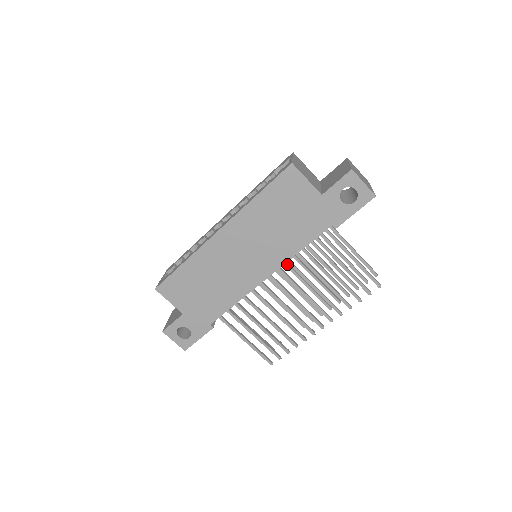
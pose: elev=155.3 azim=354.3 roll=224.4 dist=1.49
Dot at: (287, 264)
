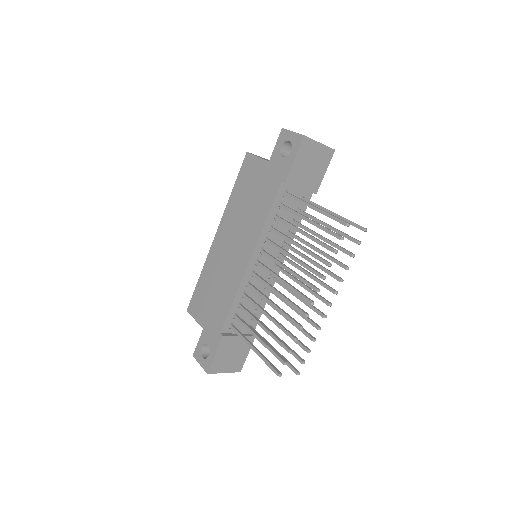
Dot at: (286, 258)
